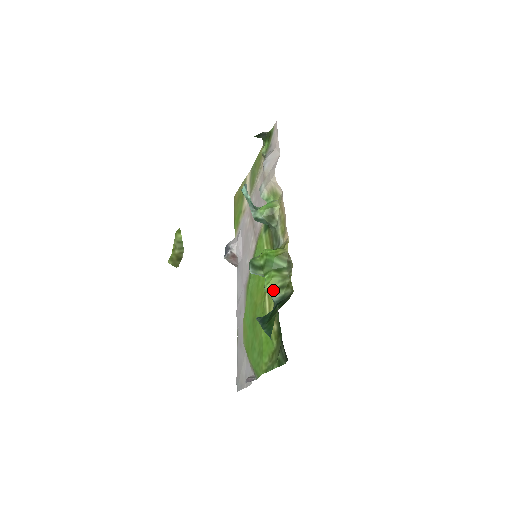
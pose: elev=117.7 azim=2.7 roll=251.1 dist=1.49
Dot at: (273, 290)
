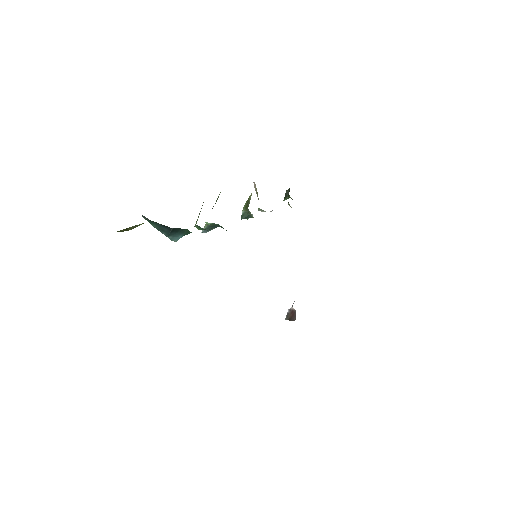
Dot at: occluded
